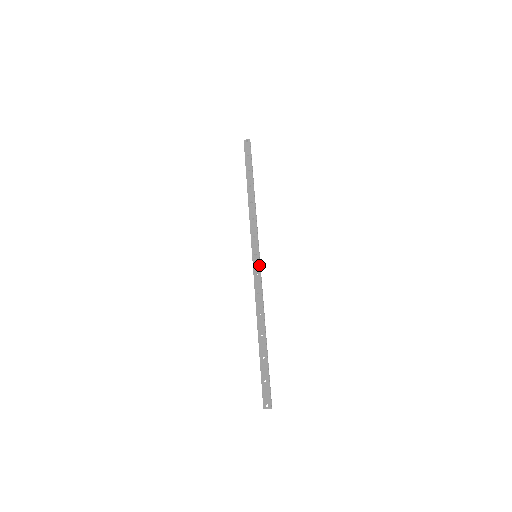
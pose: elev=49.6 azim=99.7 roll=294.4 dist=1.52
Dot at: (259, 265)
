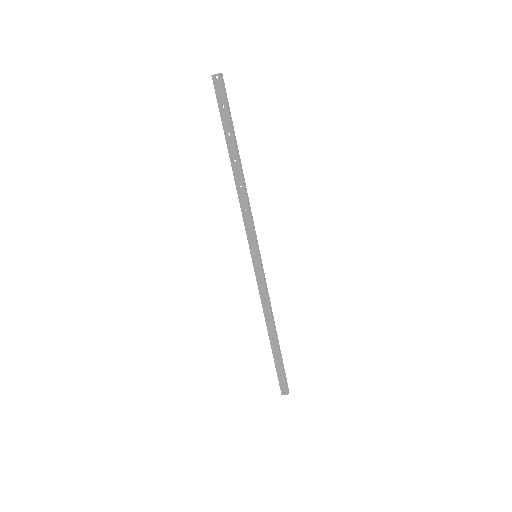
Dot at: (261, 270)
